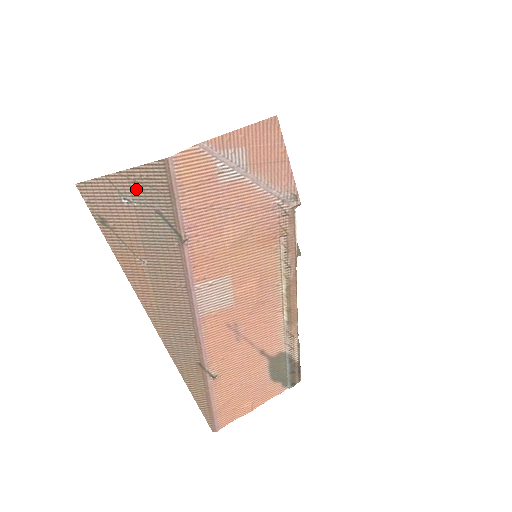
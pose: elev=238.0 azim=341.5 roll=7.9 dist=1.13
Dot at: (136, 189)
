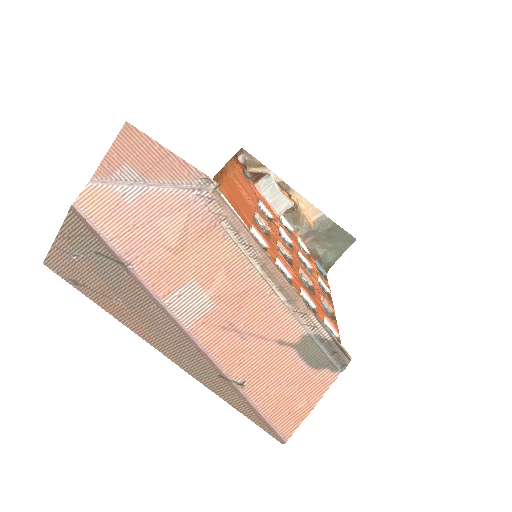
Dot at: (74, 243)
